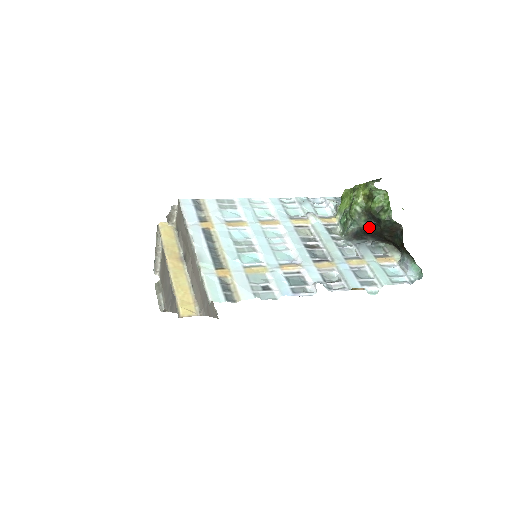
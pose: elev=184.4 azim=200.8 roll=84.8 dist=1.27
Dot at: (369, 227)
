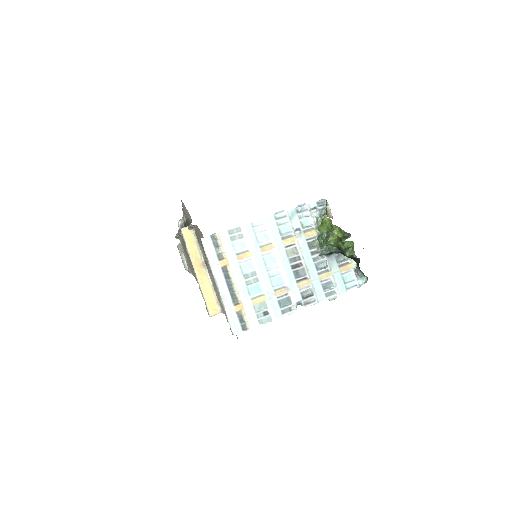
Dot at: occluded
